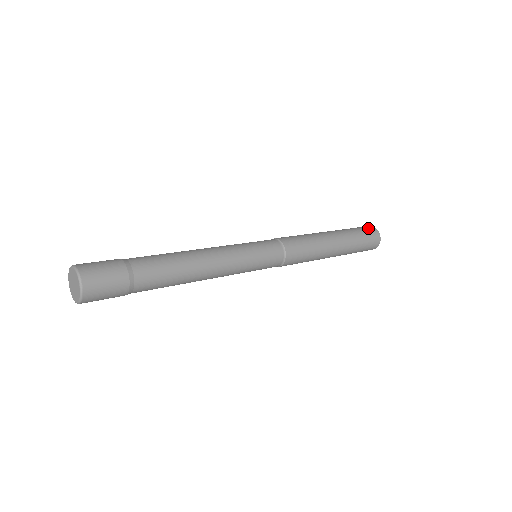
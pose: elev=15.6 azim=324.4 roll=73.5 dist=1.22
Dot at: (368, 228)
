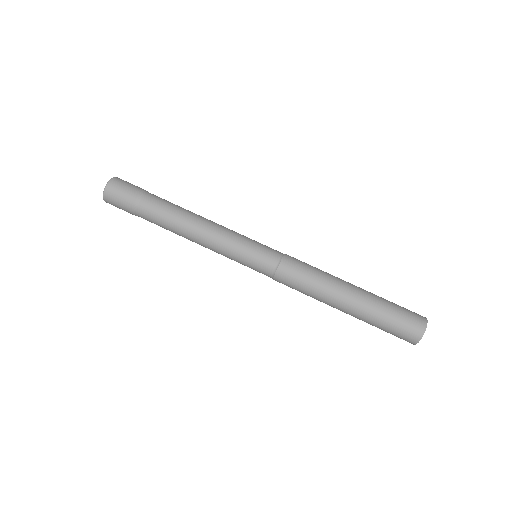
Dot at: (414, 318)
